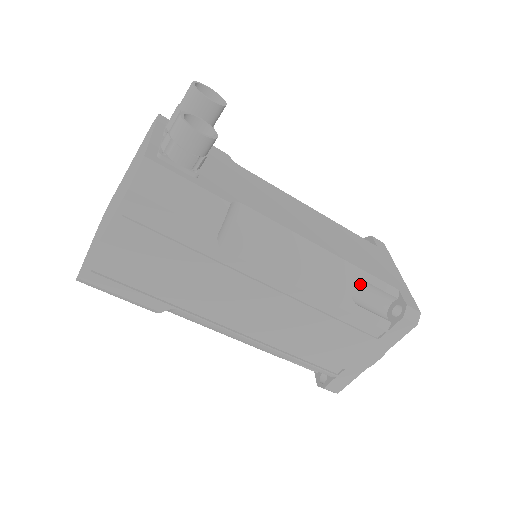
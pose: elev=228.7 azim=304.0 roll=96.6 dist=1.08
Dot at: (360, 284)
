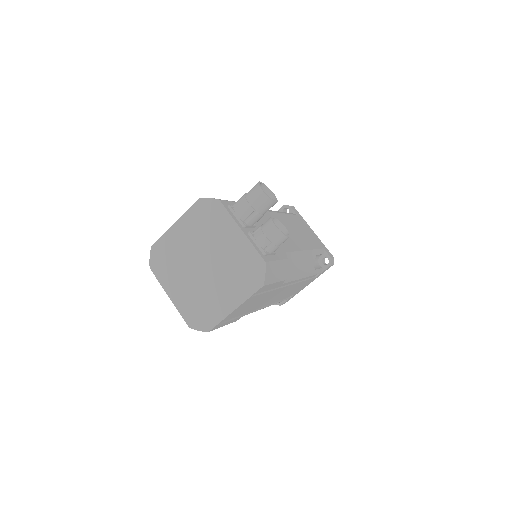
Dot at: occluded
